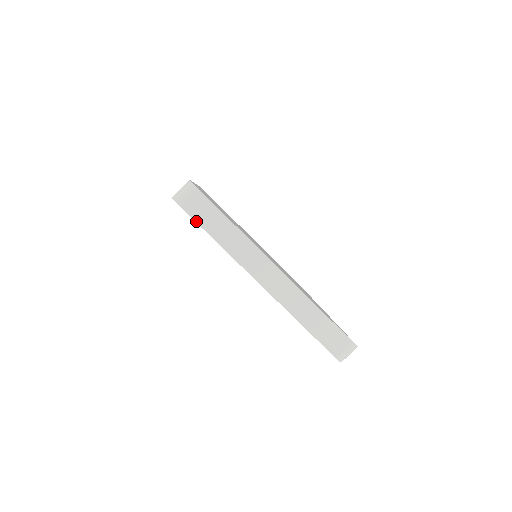
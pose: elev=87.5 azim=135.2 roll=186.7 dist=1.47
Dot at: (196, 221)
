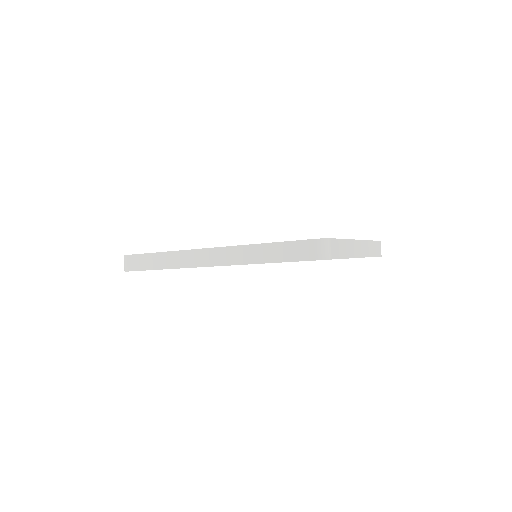
Dot at: occluded
